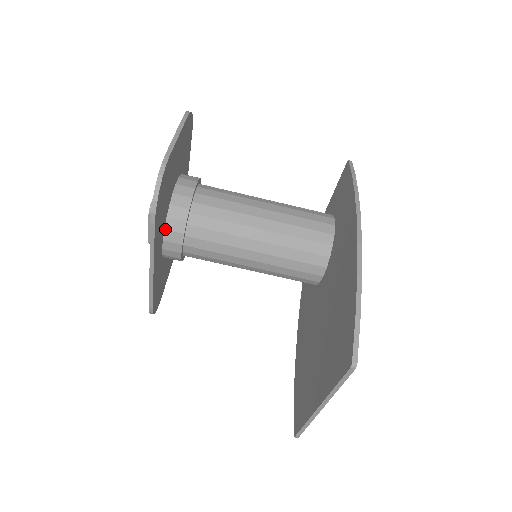
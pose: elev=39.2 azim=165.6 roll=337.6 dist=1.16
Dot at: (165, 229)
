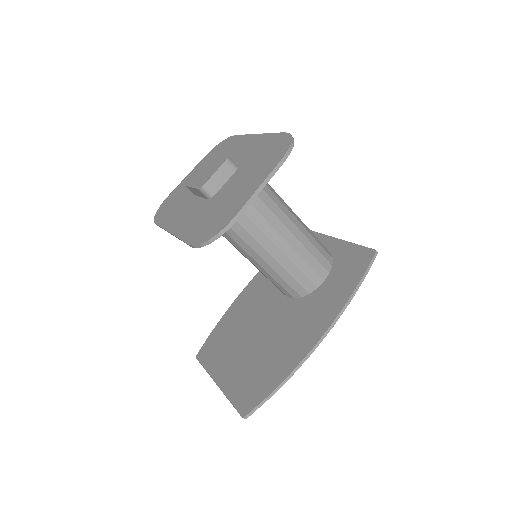
Dot at: occluded
